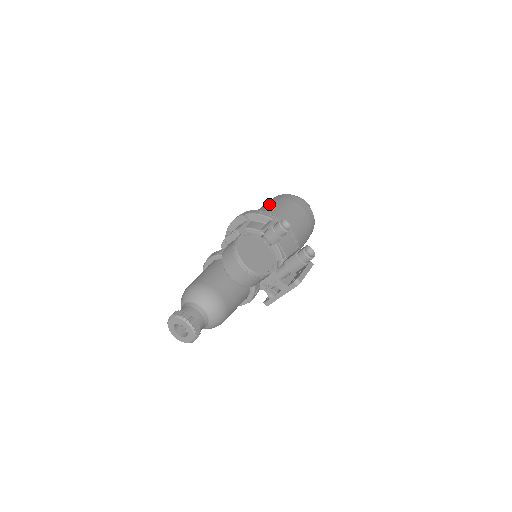
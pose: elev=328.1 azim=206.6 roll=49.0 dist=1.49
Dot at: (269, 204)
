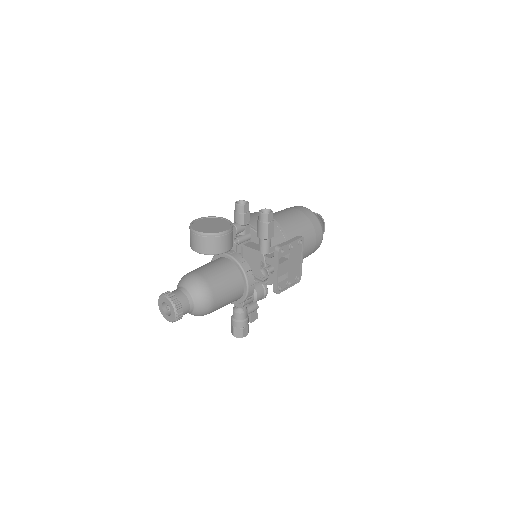
Dot at: occluded
